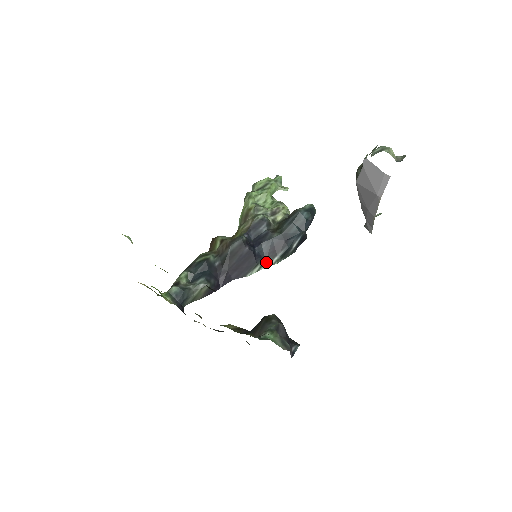
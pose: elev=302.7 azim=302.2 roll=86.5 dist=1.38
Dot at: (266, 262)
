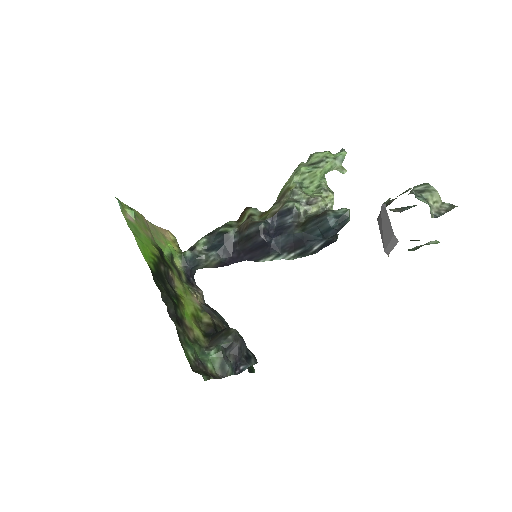
Dot at: (281, 255)
